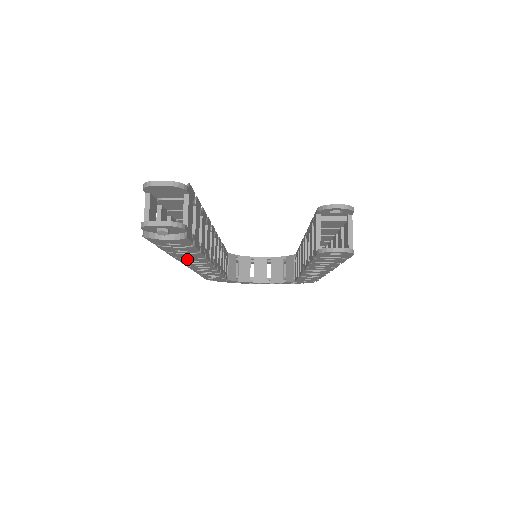
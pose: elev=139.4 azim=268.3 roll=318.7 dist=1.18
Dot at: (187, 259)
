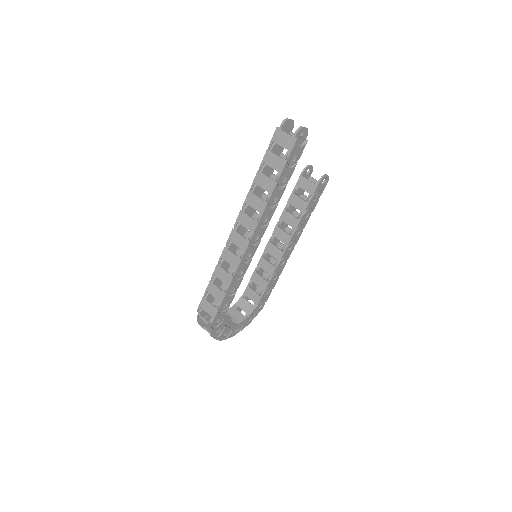
Dot at: (268, 210)
